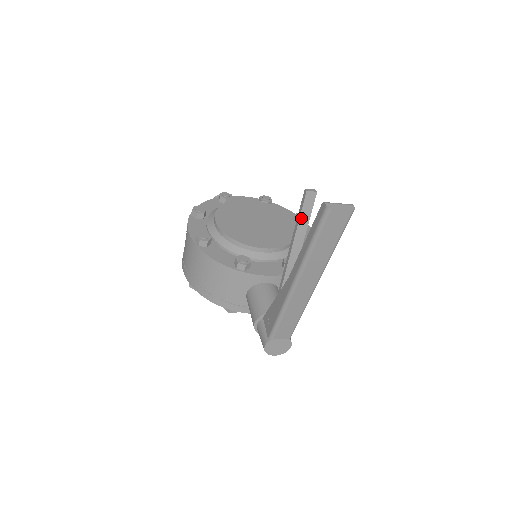
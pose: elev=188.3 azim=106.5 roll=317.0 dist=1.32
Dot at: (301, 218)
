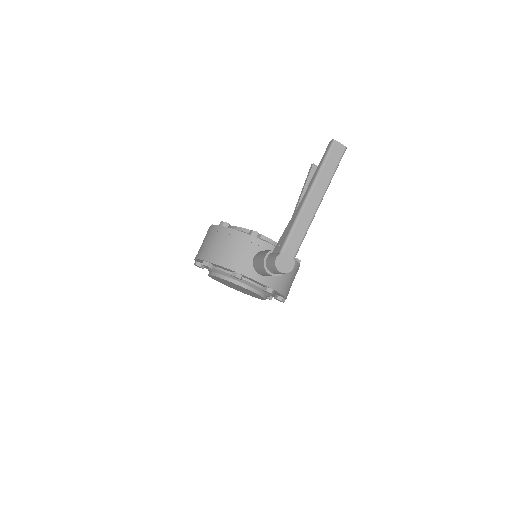
Dot at: (308, 179)
